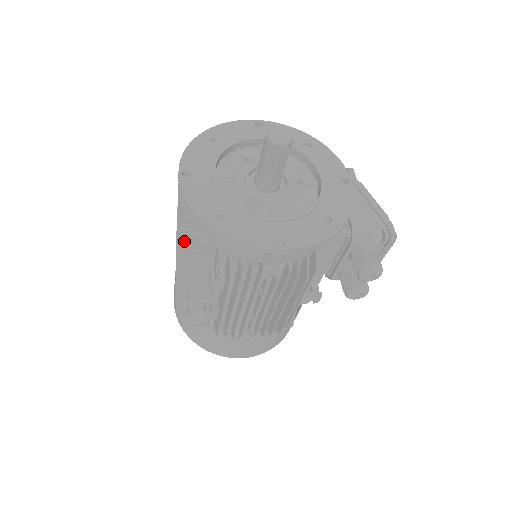
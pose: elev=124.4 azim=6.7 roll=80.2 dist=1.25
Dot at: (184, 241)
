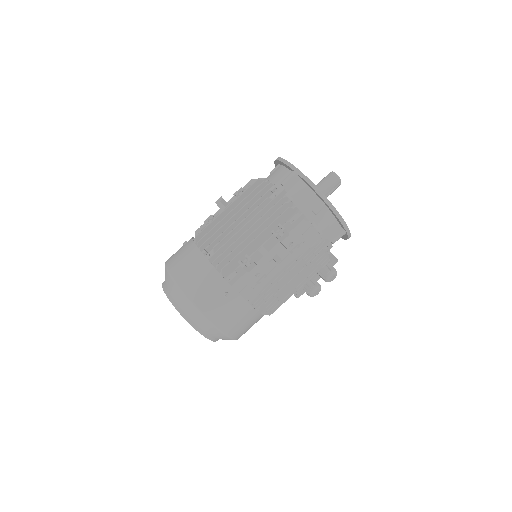
Dot at: (288, 210)
